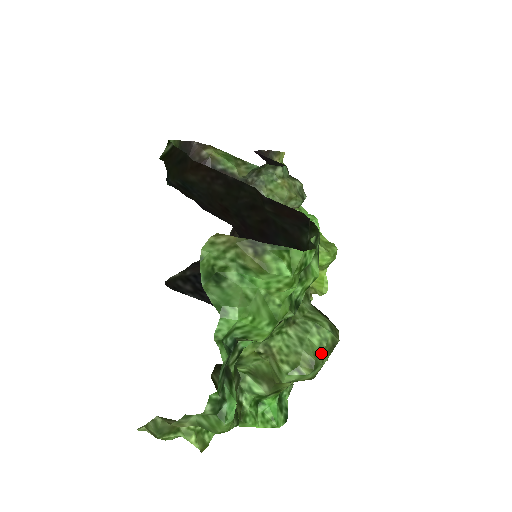
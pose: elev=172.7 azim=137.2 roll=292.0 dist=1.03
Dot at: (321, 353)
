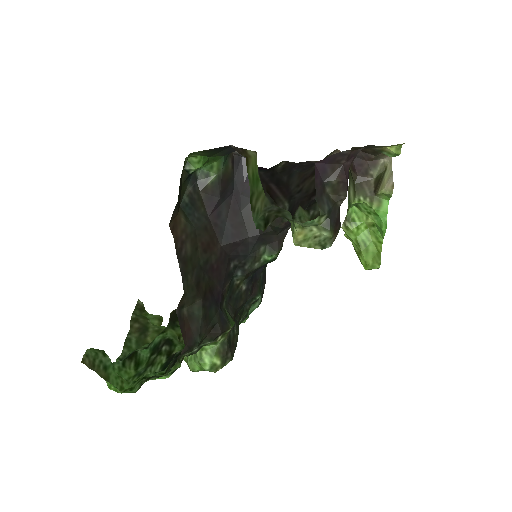
Dot at: (199, 370)
